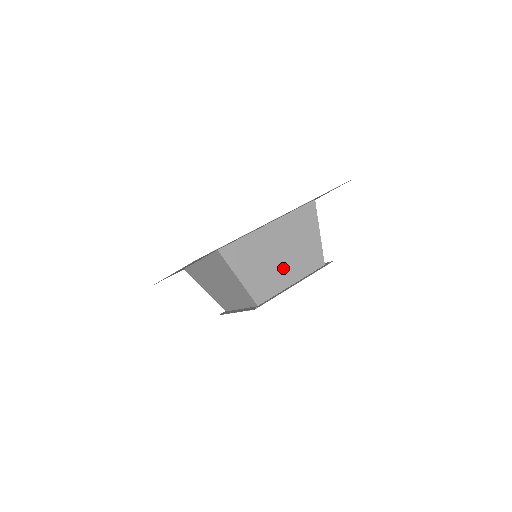
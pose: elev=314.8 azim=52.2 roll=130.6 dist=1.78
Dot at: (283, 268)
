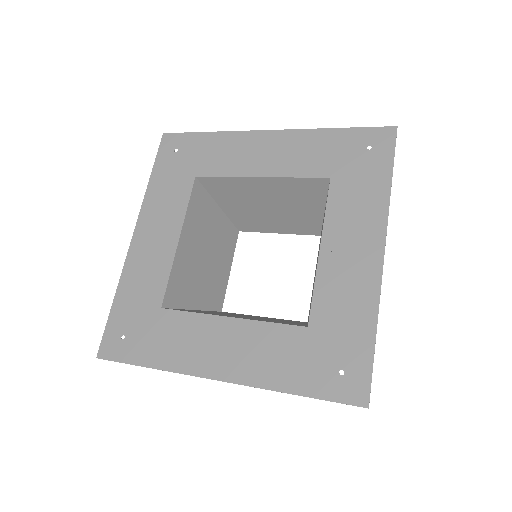
Dot at: occluded
